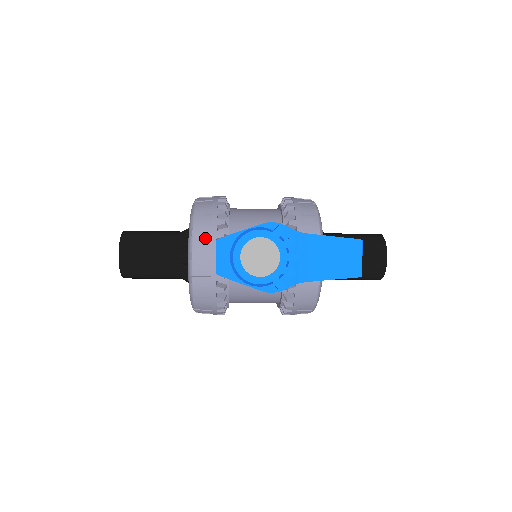
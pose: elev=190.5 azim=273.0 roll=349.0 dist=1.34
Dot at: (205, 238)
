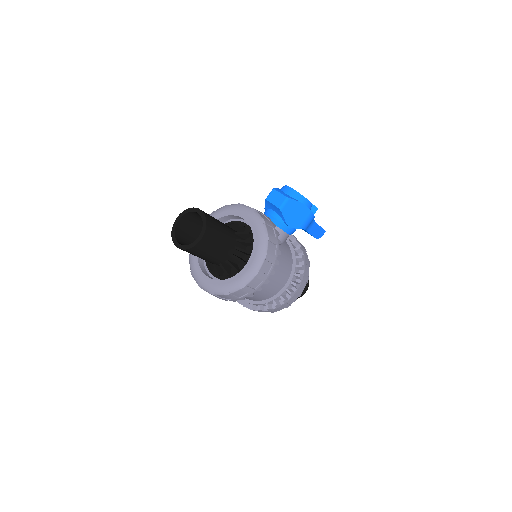
Dot at: occluded
